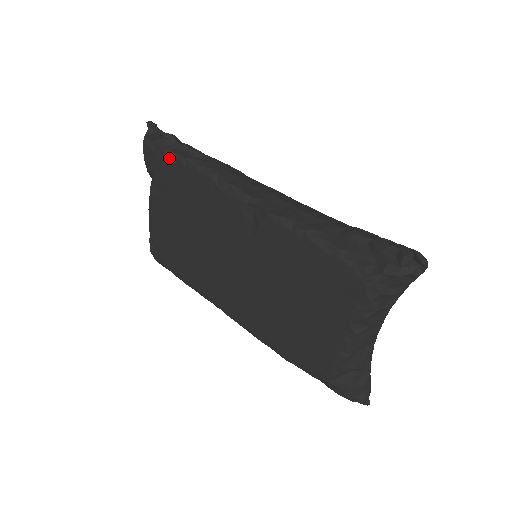
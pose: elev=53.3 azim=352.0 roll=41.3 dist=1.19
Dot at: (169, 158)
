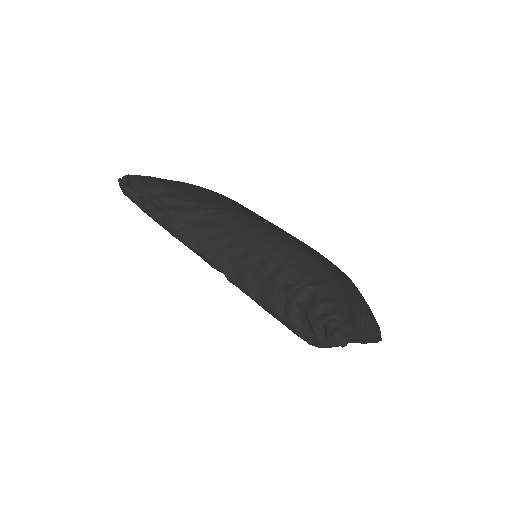
Dot at: (149, 216)
